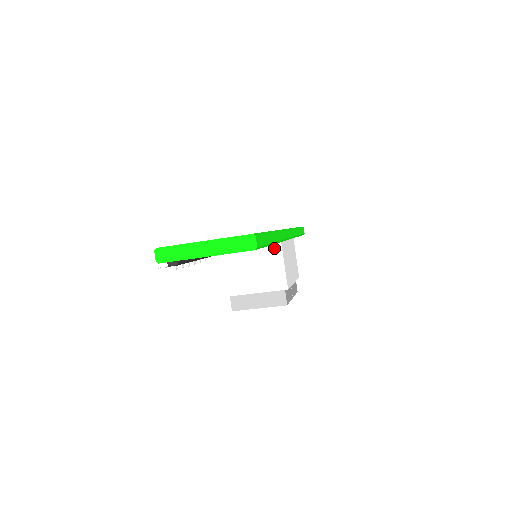
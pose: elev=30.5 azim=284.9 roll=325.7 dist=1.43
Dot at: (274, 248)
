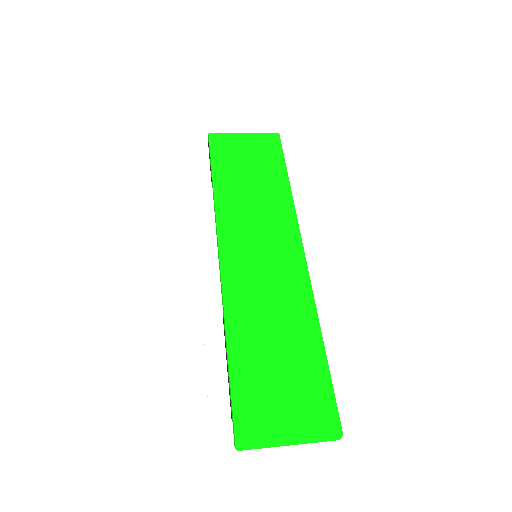
Dot at: occluded
